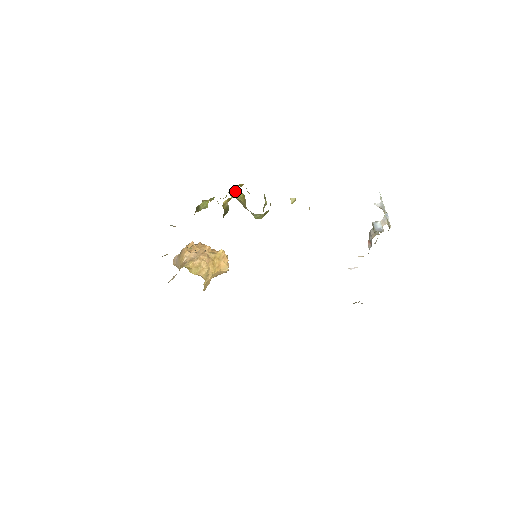
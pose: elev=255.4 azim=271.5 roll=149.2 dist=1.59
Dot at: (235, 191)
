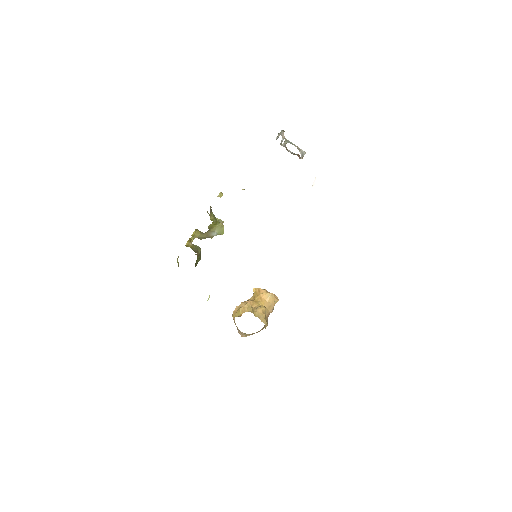
Dot at: (192, 235)
